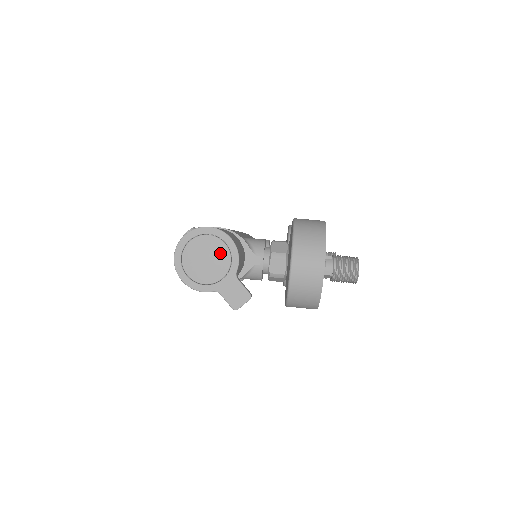
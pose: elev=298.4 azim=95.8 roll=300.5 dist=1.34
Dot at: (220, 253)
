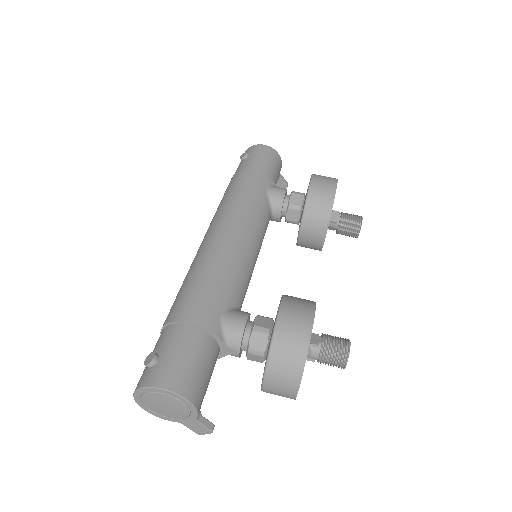
Dot at: (178, 407)
